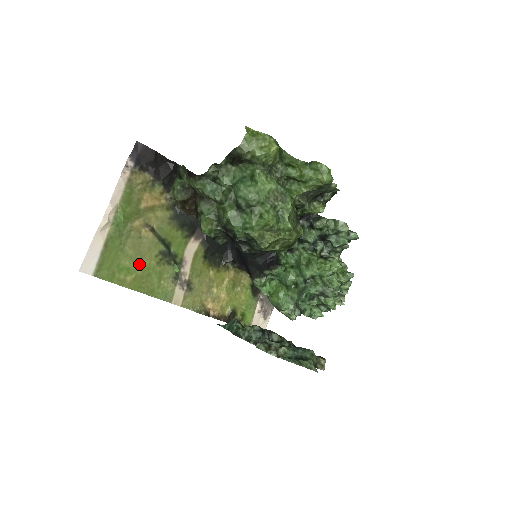
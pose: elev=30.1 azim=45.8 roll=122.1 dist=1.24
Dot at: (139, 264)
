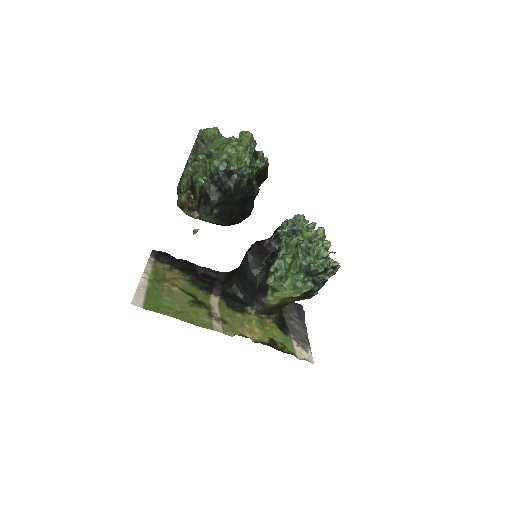
Dot at: (176, 306)
